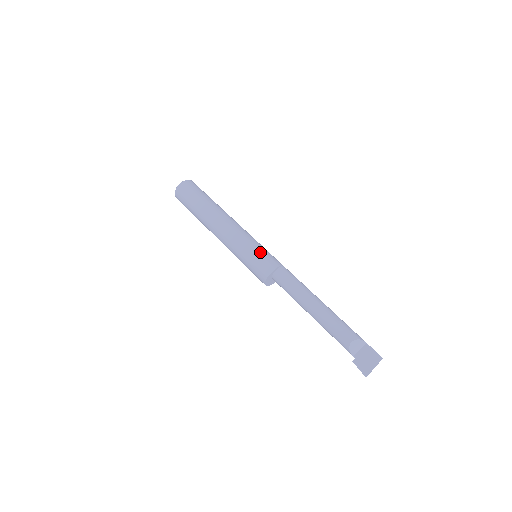
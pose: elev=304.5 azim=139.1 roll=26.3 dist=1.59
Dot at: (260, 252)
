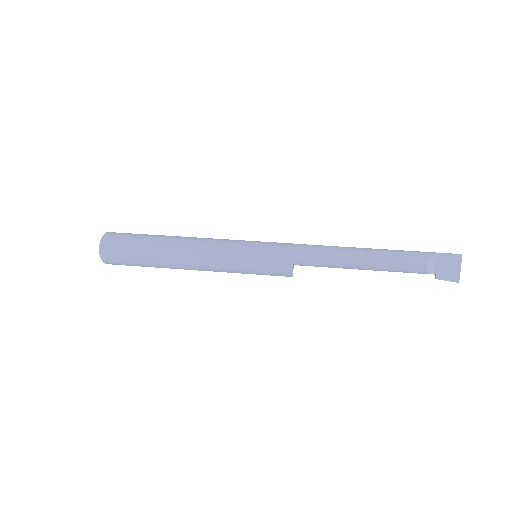
Dot at: (262, 252)
